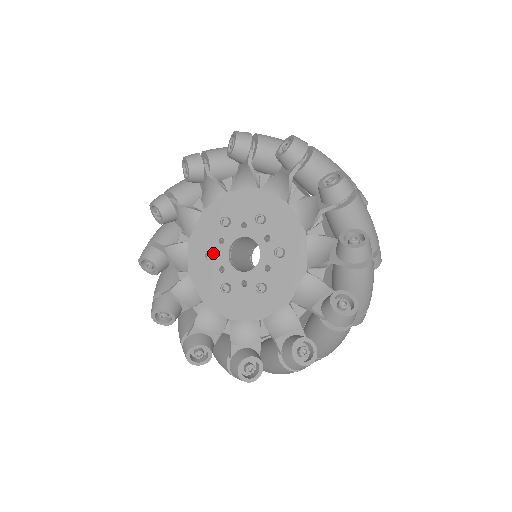
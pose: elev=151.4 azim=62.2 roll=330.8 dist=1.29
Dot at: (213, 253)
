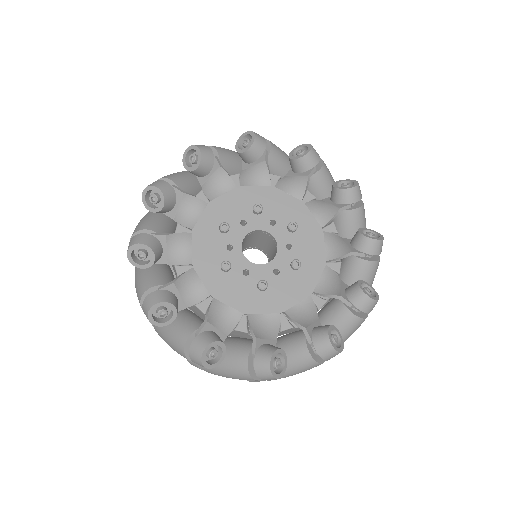
Dot at: (228, 262)
